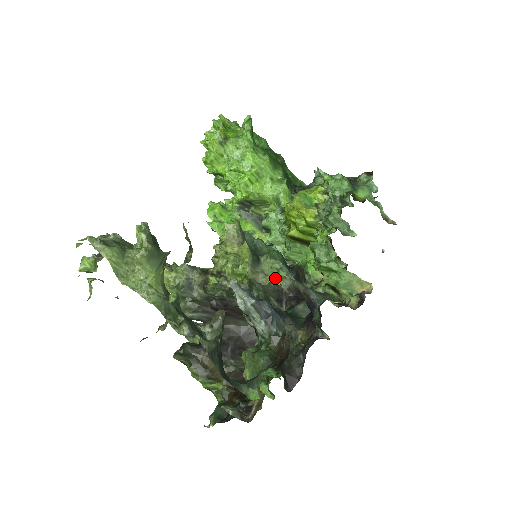
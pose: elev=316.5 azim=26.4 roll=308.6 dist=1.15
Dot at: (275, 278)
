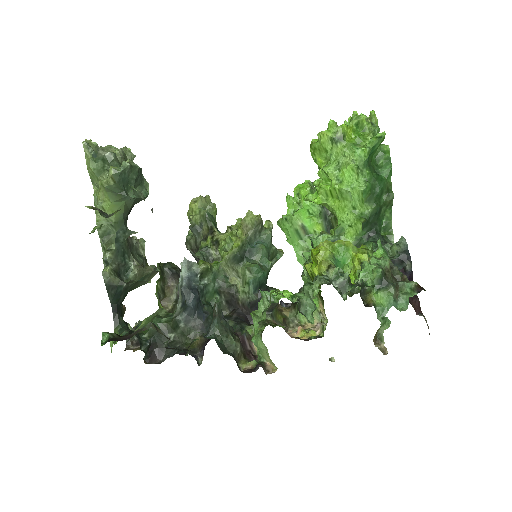
Dot at: (243, 286)
